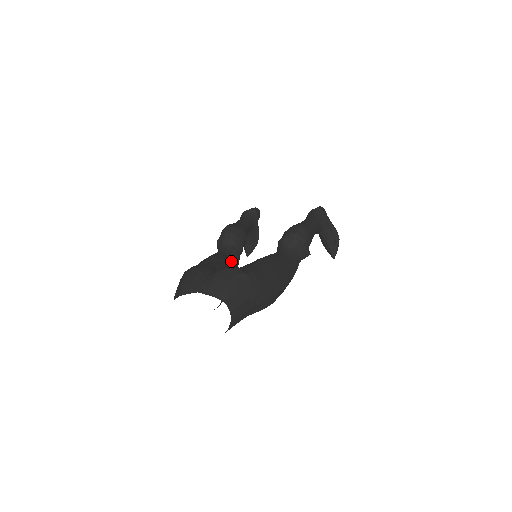
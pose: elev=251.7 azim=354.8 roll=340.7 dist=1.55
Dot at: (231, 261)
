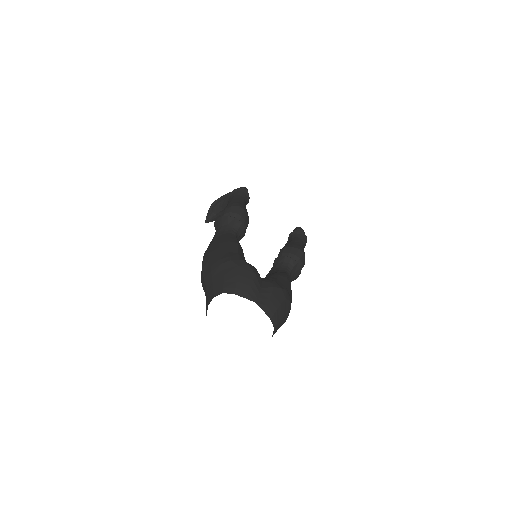
Dot at: occluded
